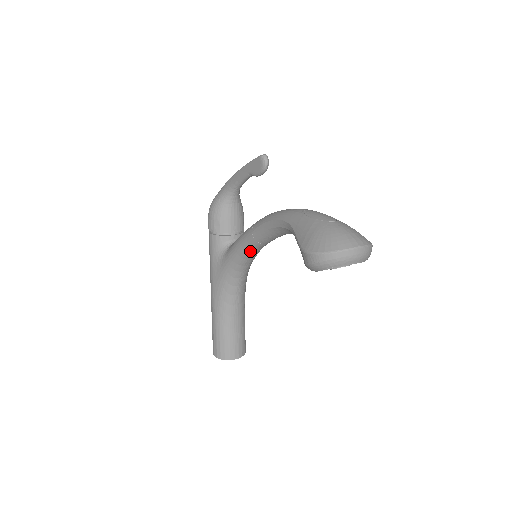
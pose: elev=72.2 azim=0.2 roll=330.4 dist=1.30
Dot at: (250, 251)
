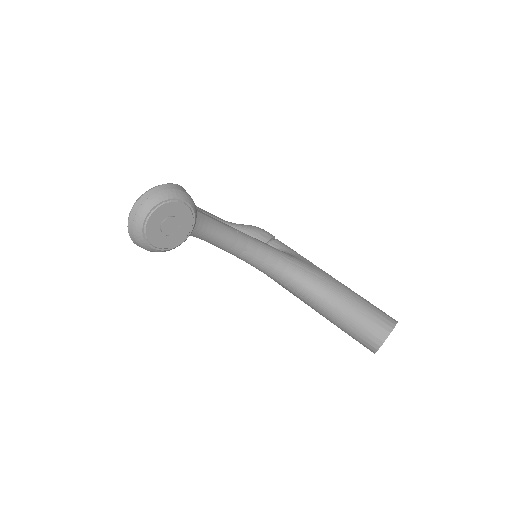
Dot at: (248, 258)
